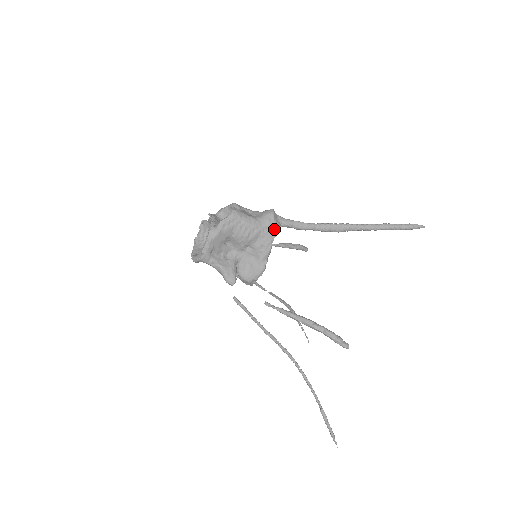
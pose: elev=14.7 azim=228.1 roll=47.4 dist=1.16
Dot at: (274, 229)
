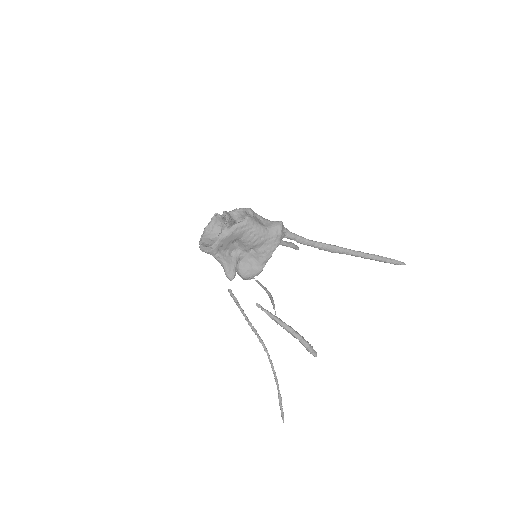
Dot at: (279, 240)
